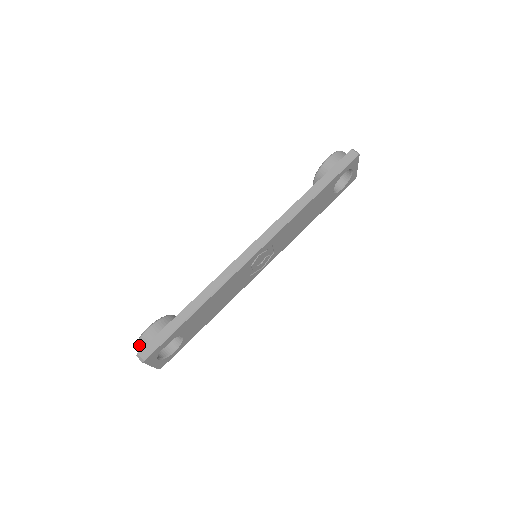
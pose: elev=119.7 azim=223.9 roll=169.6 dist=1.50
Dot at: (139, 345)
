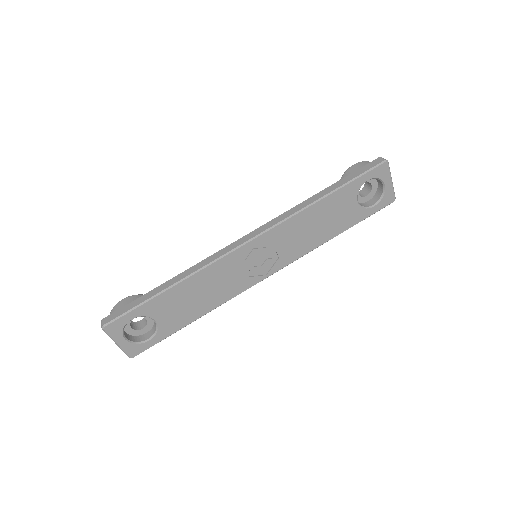
Dot at: occluded
